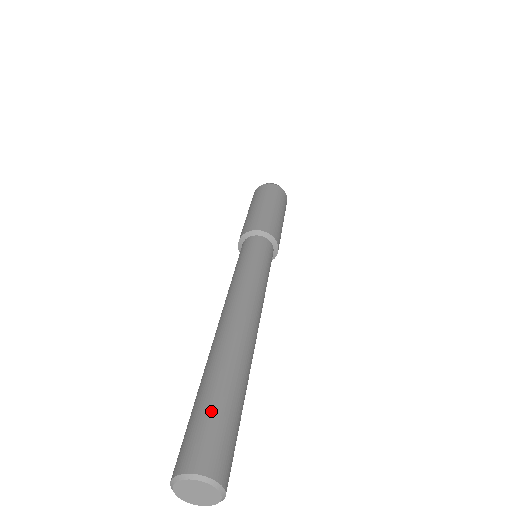
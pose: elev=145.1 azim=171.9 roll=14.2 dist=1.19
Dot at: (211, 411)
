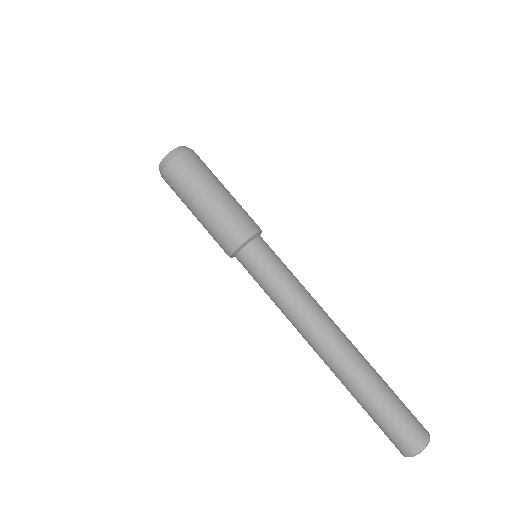
Dot at: (400, 405)
